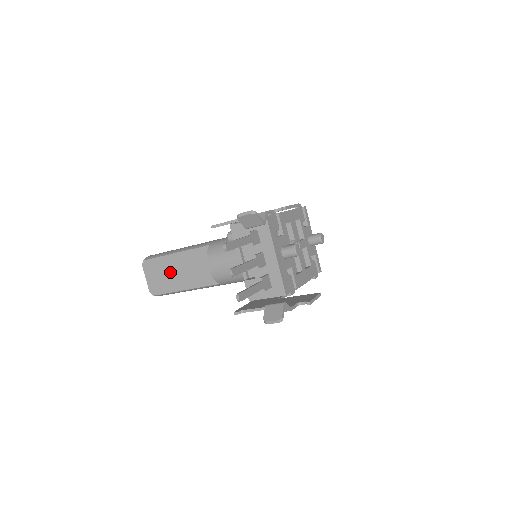
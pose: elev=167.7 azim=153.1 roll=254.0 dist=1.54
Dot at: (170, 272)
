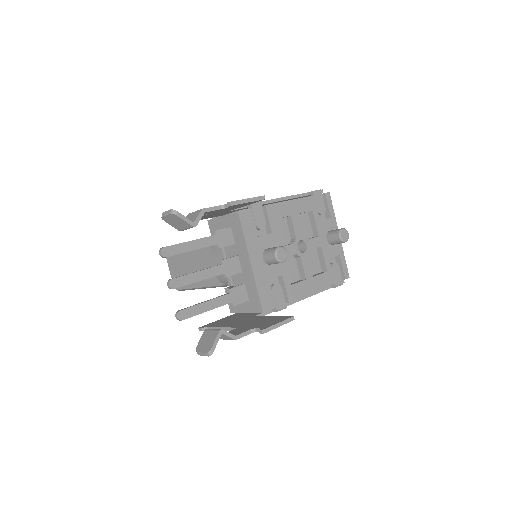
Dot at: (187, 266)
